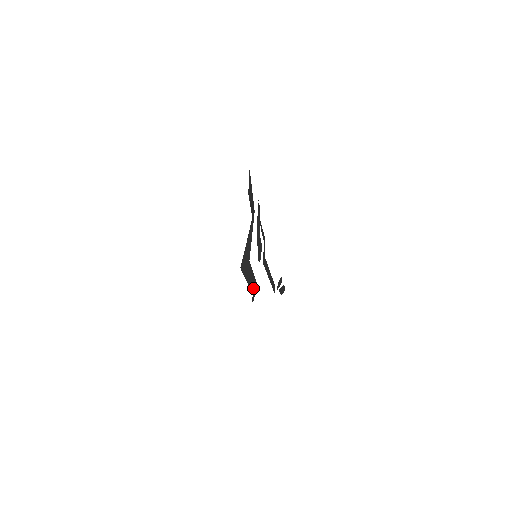
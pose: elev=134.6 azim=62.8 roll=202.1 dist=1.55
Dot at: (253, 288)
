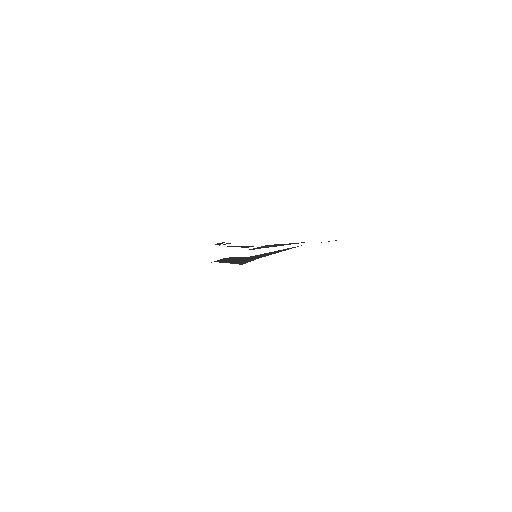
Dot at: occluded
